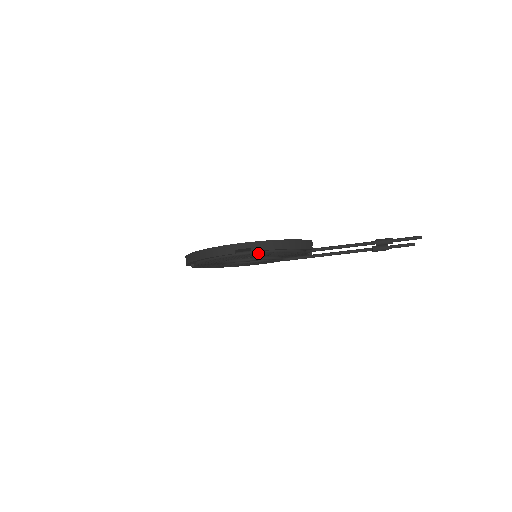
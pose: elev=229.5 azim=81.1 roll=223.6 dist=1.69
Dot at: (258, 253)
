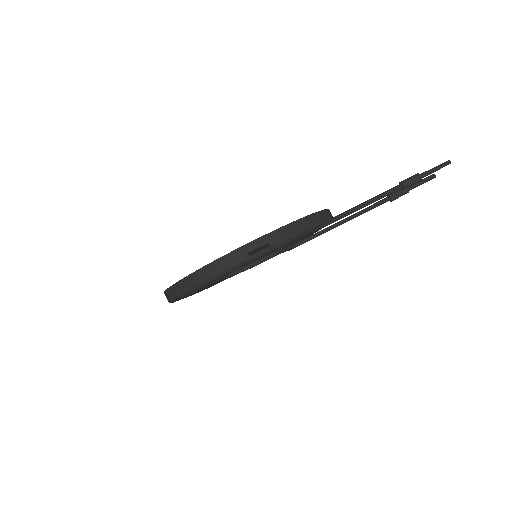
Dot at: (277, 247)
